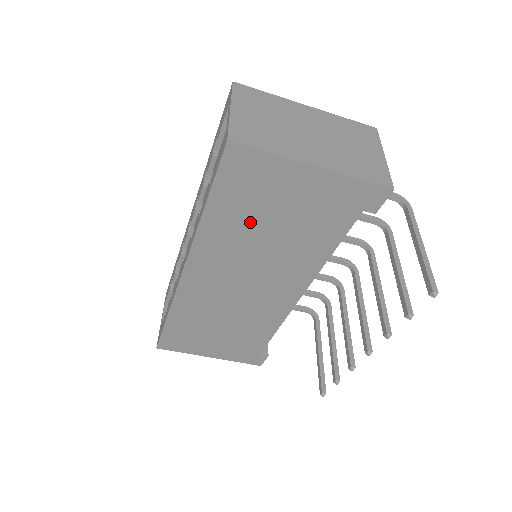
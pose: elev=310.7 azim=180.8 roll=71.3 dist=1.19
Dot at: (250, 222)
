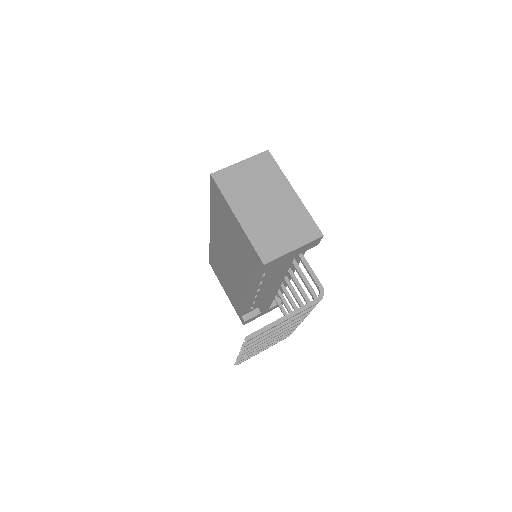
Dot at: (224, 225)
